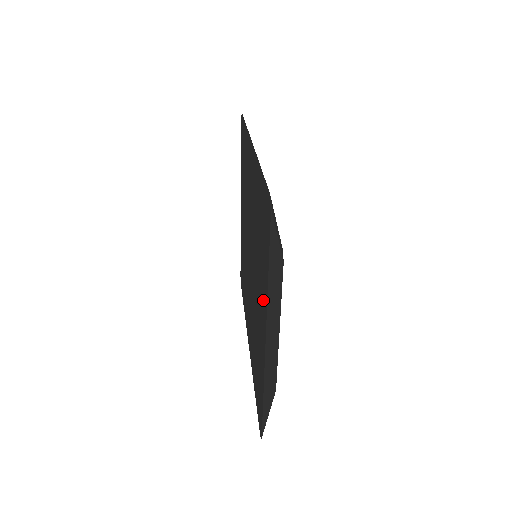
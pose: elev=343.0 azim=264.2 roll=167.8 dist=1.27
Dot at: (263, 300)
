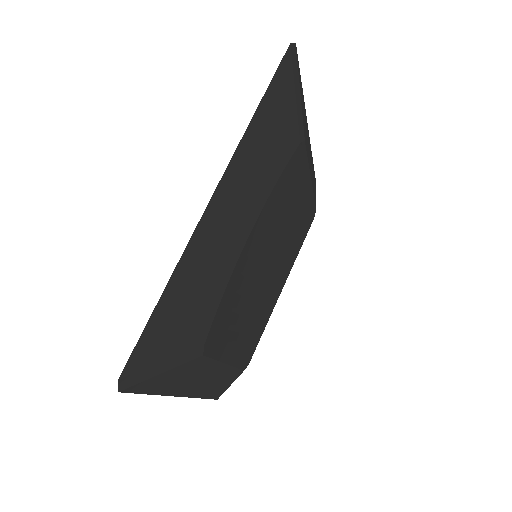
Dot at: occluded
